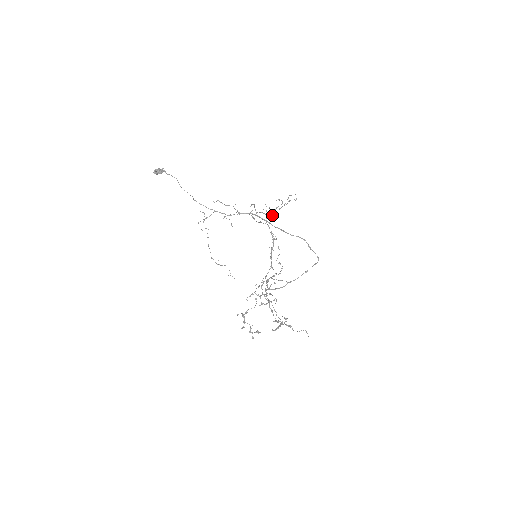
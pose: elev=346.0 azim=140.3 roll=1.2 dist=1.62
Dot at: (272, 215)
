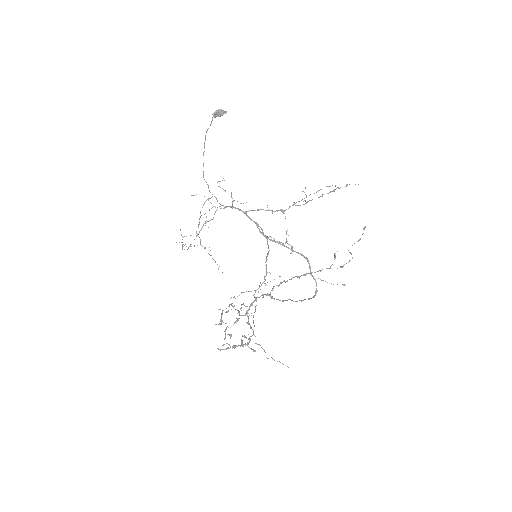
Dot at: occluded
